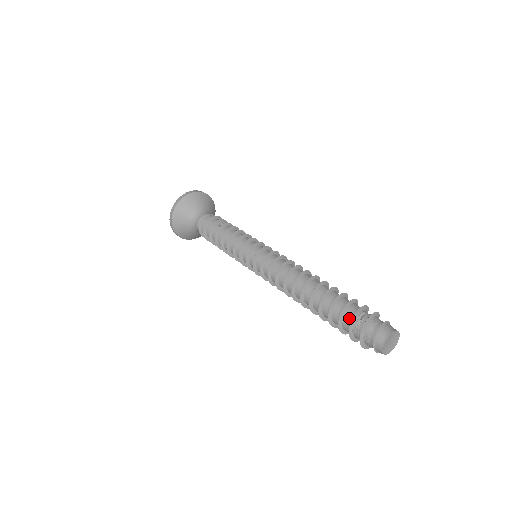
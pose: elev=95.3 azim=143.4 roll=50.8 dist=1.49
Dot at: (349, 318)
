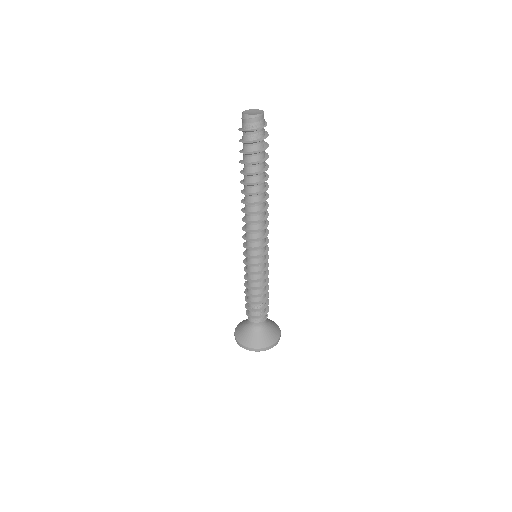
Dot at: occluded
